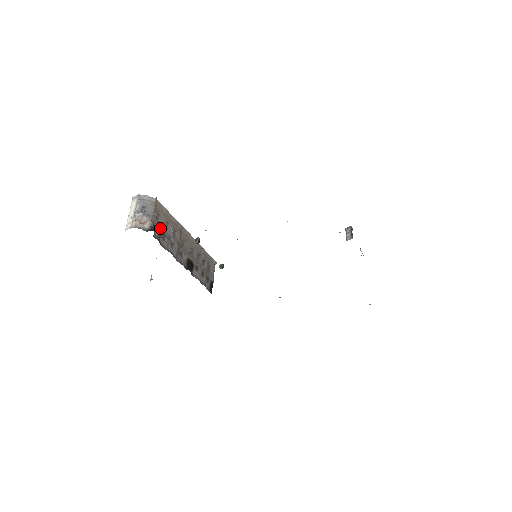
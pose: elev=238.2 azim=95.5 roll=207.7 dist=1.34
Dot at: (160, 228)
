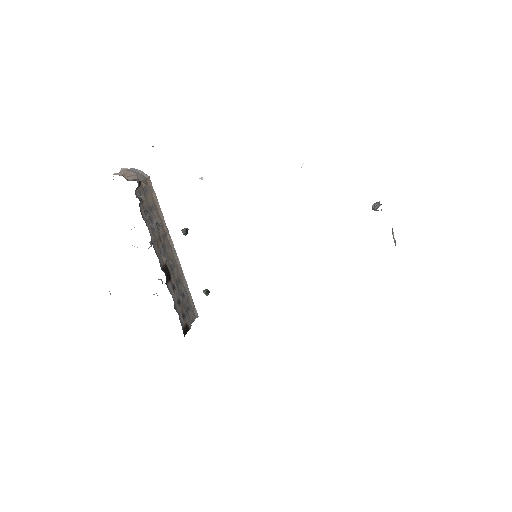
Dot at: (144, 198)
